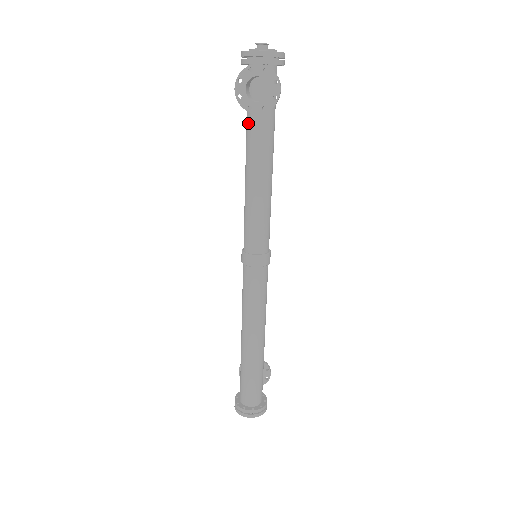
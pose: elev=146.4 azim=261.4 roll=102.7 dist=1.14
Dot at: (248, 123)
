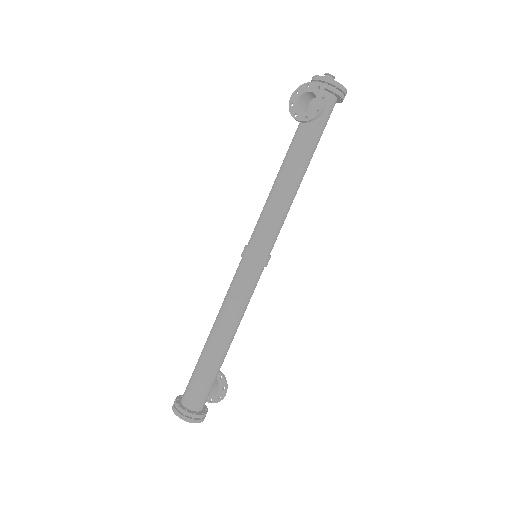
Dot at: occluded
